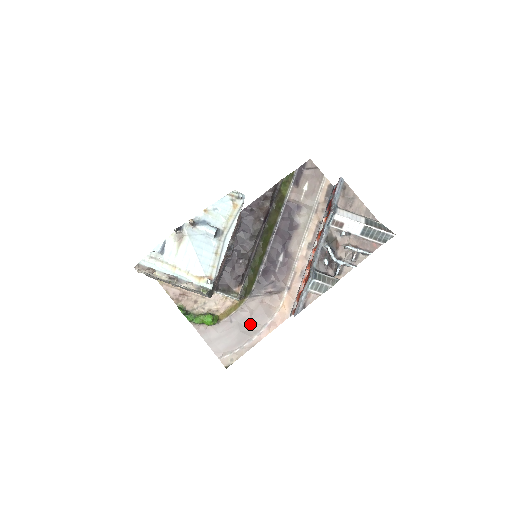
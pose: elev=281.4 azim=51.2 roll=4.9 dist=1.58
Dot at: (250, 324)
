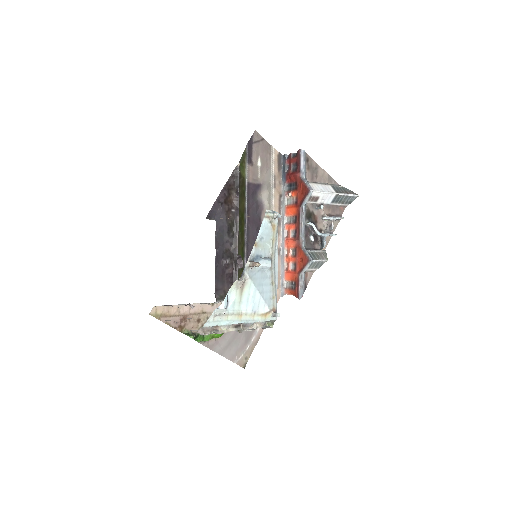
Dot at: occluded
